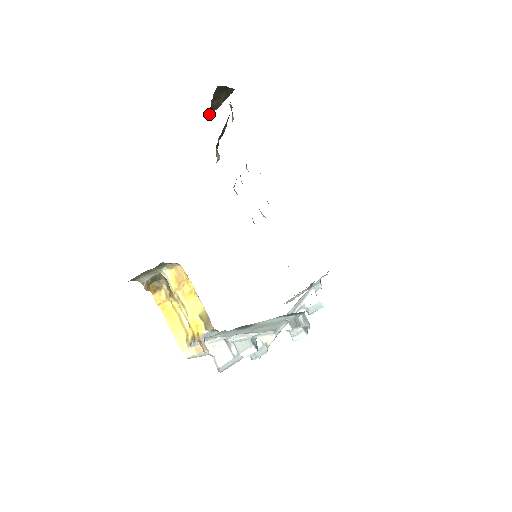
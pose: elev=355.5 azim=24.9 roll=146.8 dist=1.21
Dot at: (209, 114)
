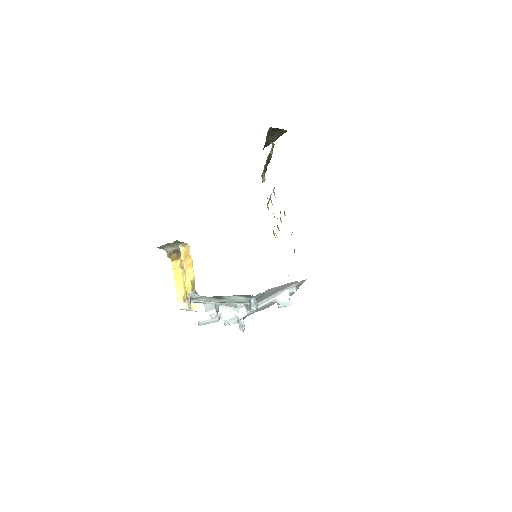
Dot at: (266, 145)
